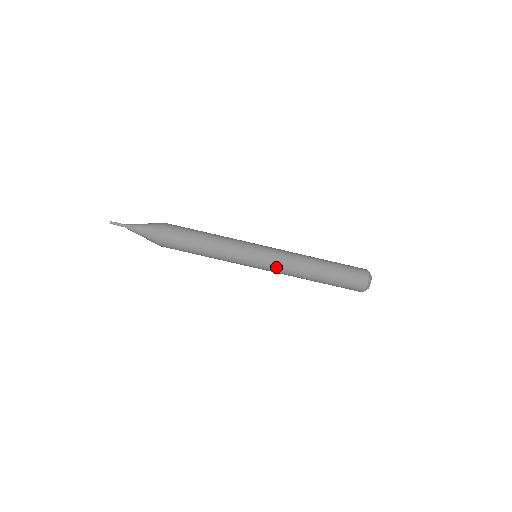
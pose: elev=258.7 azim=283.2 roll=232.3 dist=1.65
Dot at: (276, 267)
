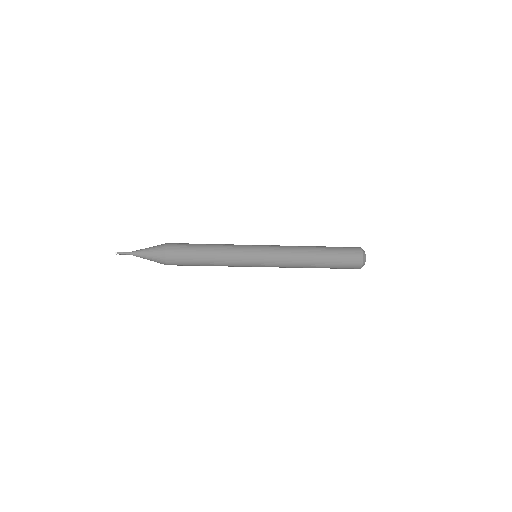
Dot at: (276, 266)
